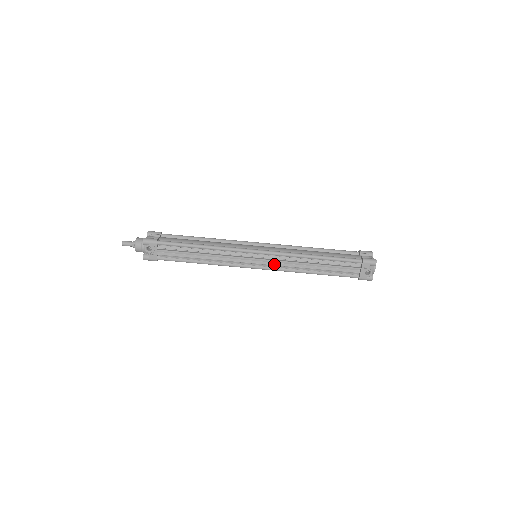
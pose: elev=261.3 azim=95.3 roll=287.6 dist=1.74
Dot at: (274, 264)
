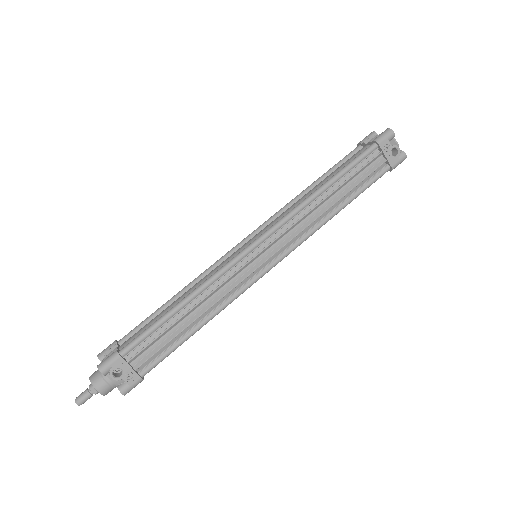
Dot at: (286, 242)
